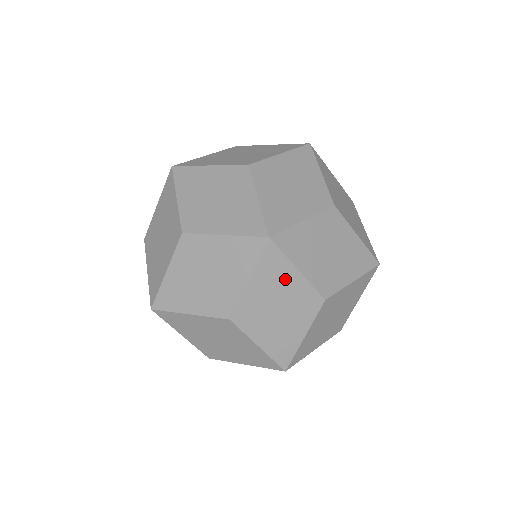
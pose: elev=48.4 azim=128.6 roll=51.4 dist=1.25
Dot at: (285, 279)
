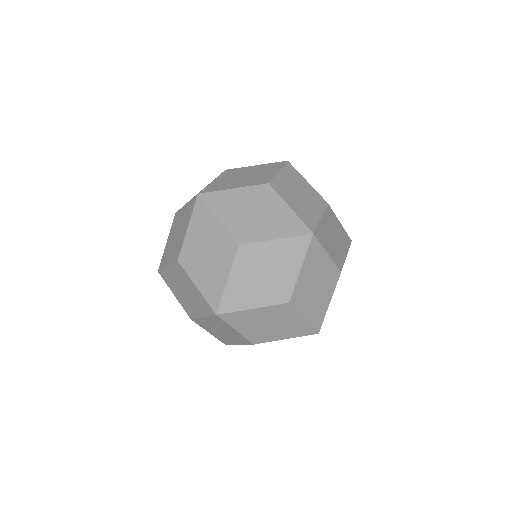
Dot at: (210, 227)
